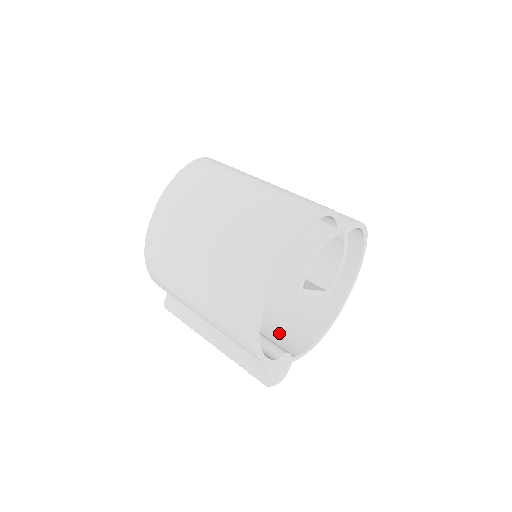
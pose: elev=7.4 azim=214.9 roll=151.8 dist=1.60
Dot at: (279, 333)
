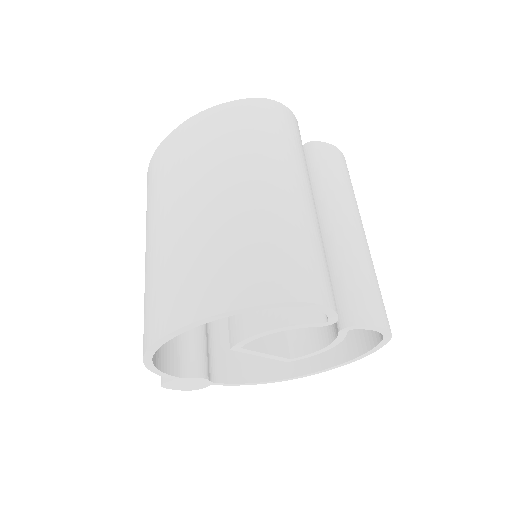
Dot at: occluded
